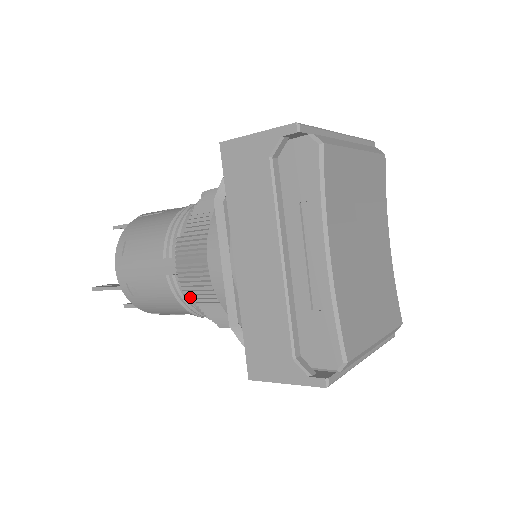
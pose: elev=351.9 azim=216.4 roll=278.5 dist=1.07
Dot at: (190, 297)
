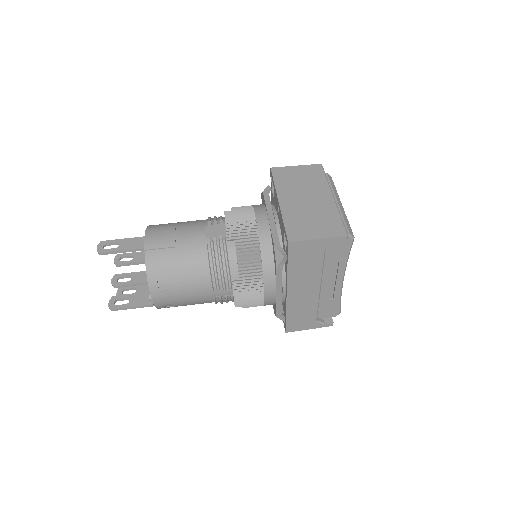
Dot at: occluded
